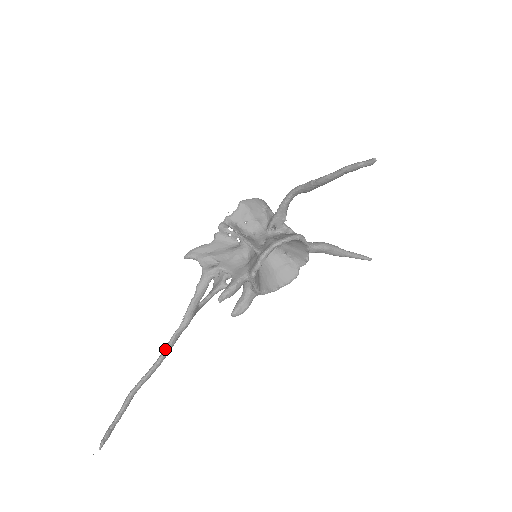
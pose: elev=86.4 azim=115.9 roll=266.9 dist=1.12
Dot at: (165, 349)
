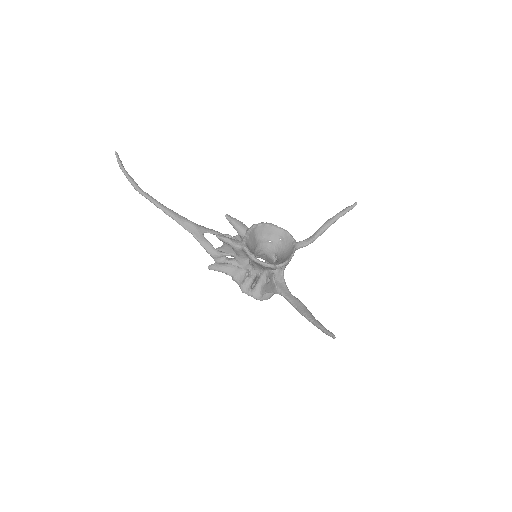
Dot at: (171, 210)
